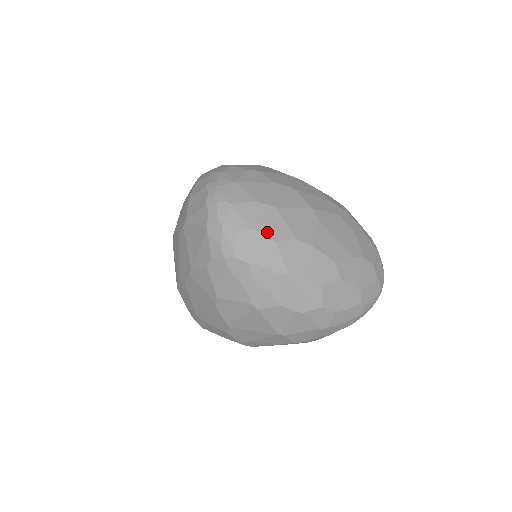
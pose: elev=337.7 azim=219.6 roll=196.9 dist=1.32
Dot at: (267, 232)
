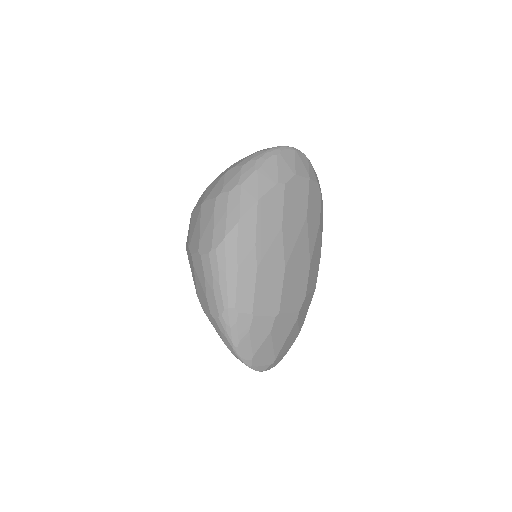
Dot at: occluded
